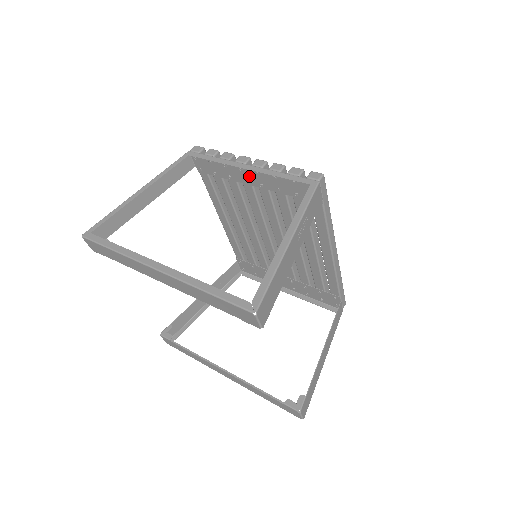
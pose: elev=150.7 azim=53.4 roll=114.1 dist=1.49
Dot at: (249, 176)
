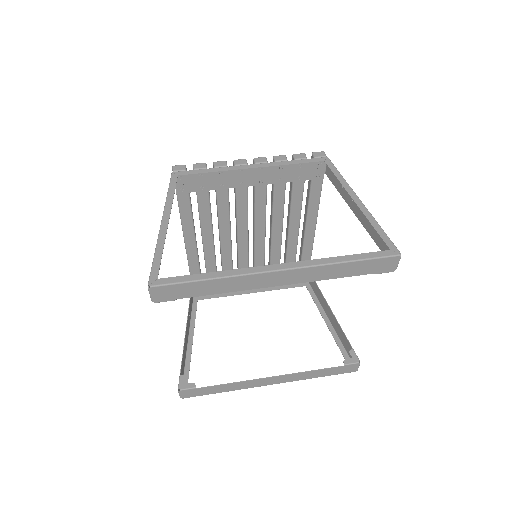
Dot at: (248, 177)
